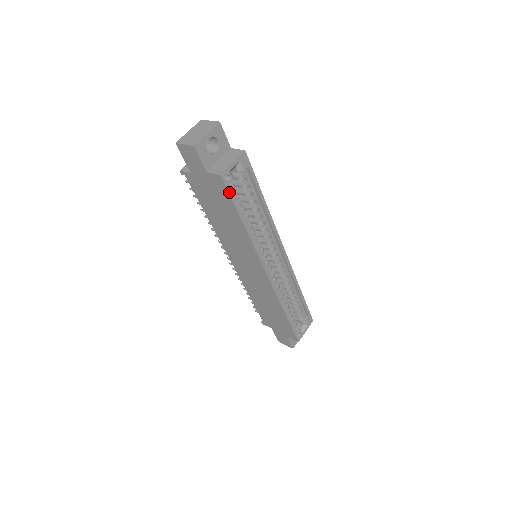
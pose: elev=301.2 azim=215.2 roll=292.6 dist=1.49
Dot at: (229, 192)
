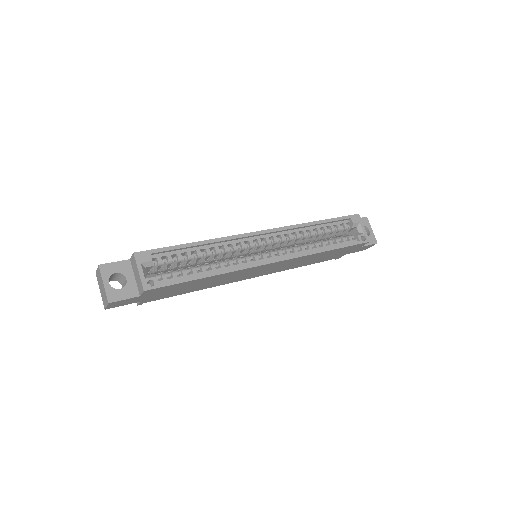
Dot at: (165, 286)
